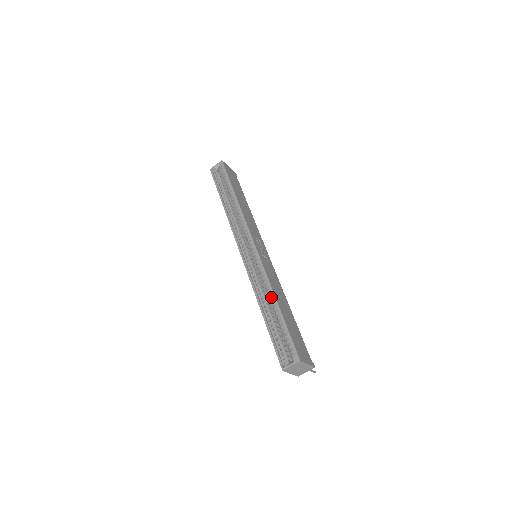
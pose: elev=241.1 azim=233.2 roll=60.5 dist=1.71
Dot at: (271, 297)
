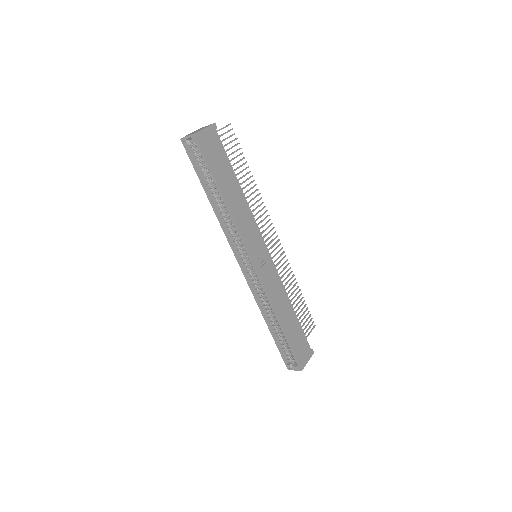
Dot at: occluded
